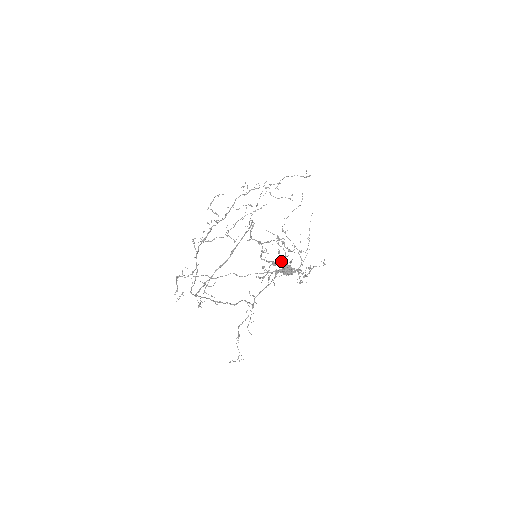
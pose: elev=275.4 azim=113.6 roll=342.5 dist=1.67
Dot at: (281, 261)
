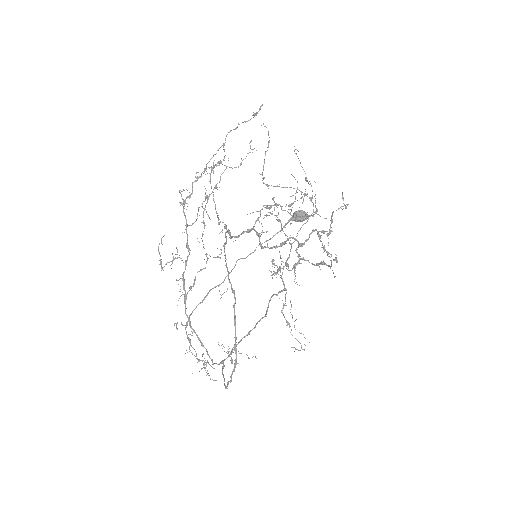
Dot at: (289, 238)
